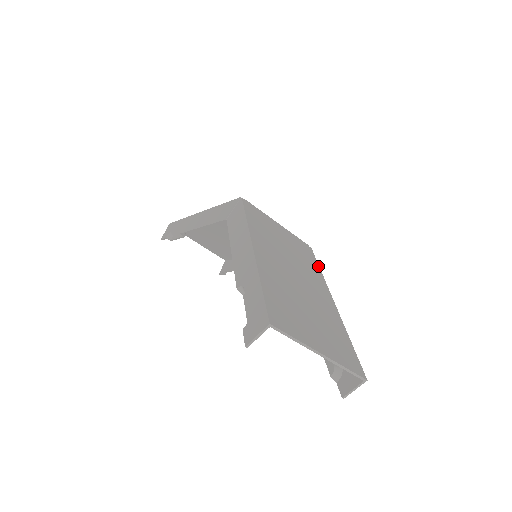
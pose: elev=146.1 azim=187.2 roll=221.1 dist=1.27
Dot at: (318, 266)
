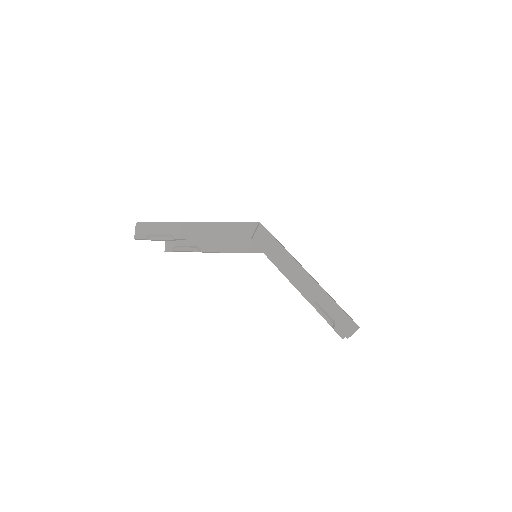
Dot at: occluded
